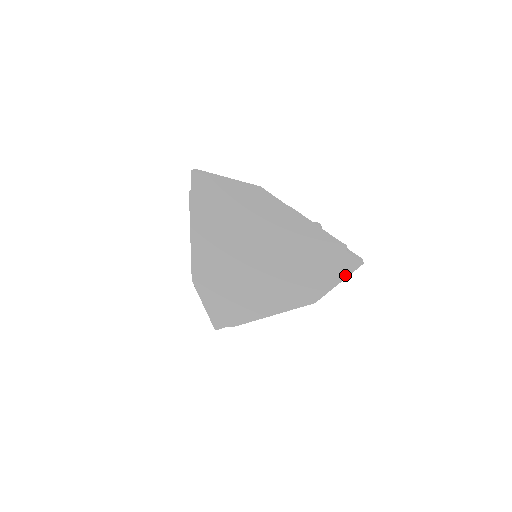
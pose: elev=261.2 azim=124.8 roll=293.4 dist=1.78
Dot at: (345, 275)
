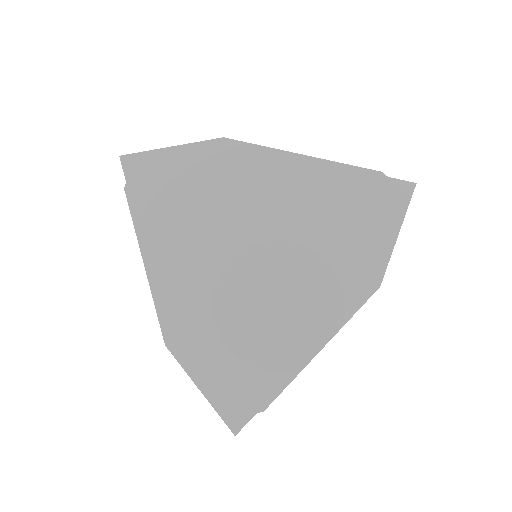
Dot at: (400, 214)
